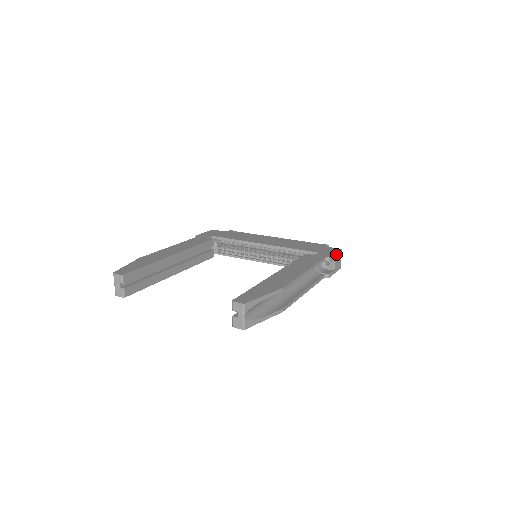
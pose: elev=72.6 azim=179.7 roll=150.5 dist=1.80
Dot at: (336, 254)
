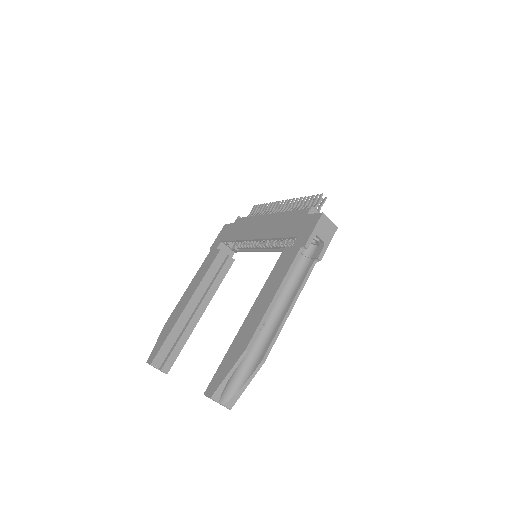
Dot at: (315, 229)
